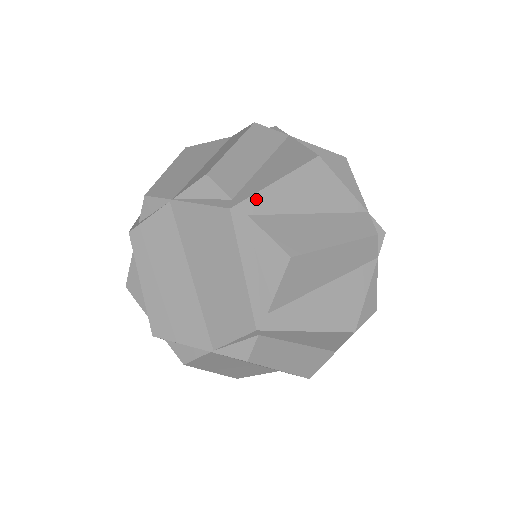
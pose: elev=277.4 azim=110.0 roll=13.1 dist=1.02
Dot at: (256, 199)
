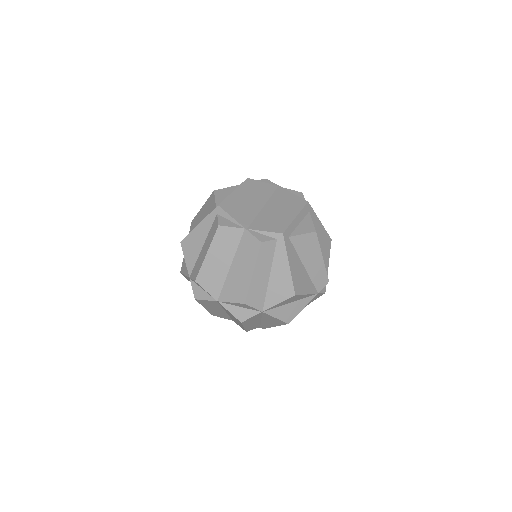
Dot at: (314, 213)
